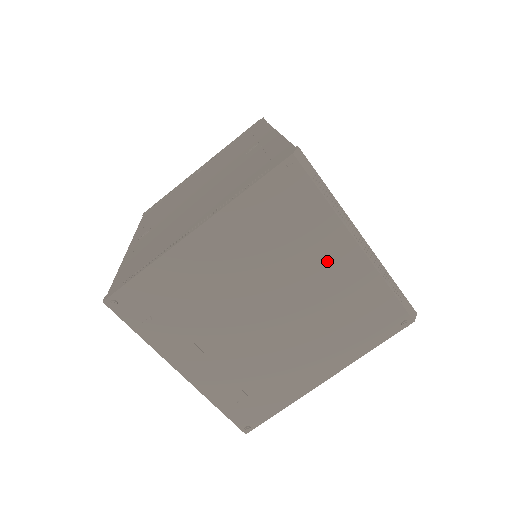
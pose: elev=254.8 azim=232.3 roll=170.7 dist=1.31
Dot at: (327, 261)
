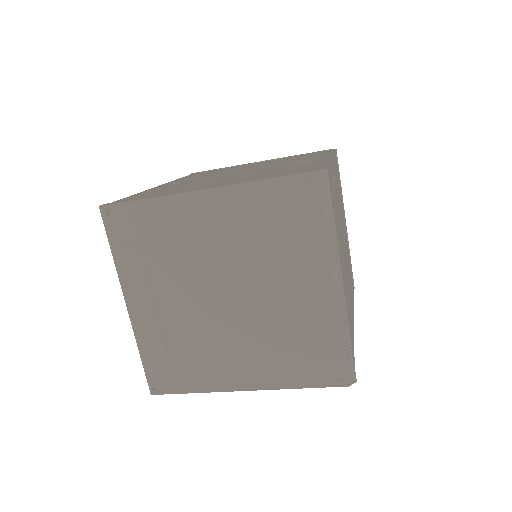
Dot at: (299, 283)
